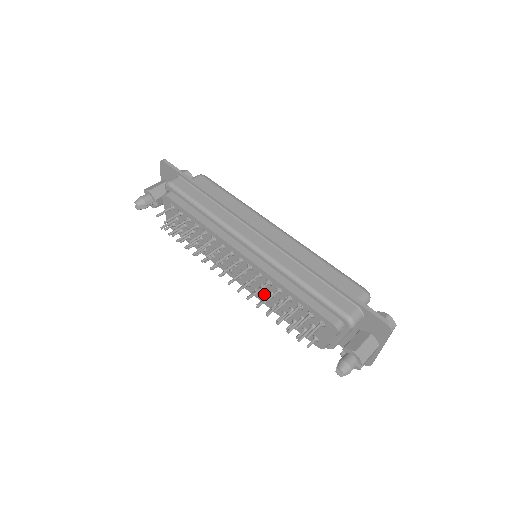
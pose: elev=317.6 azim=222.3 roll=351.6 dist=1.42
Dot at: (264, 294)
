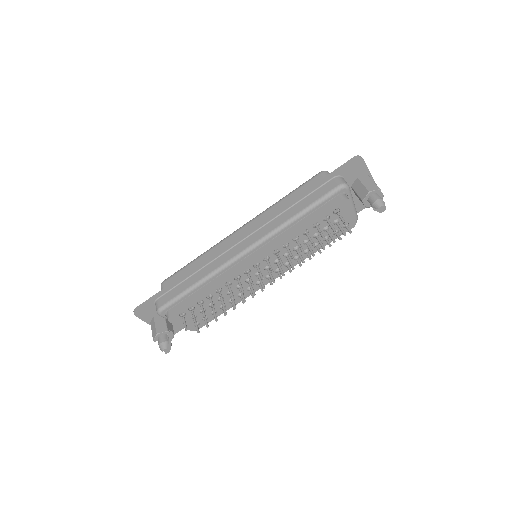
Dot at: occluded
